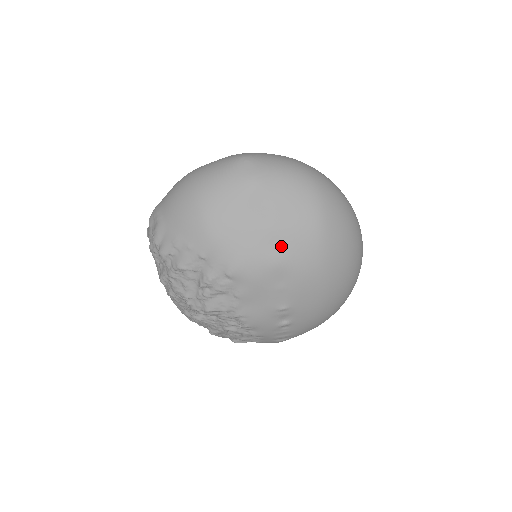
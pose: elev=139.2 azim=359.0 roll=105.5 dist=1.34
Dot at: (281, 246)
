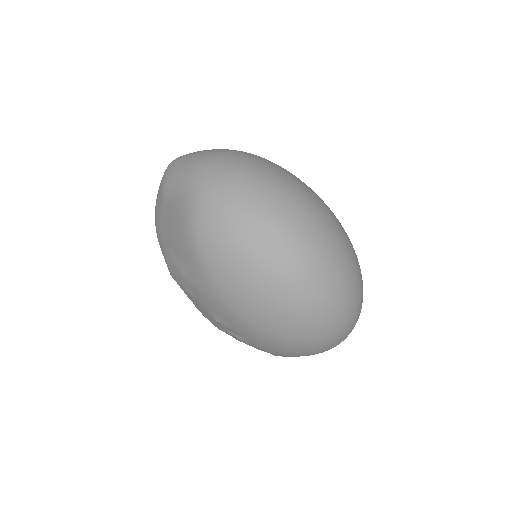
Dot at: (179, 257)
